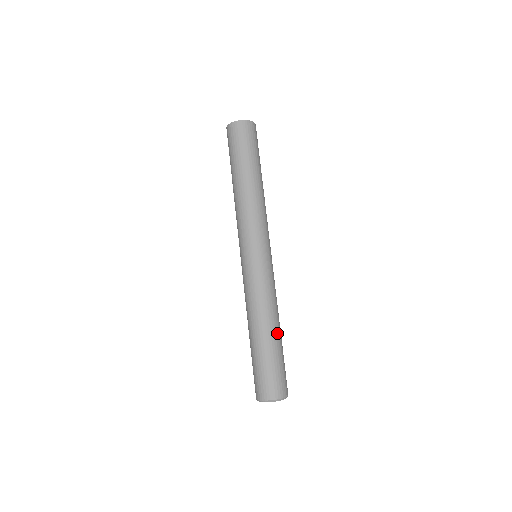
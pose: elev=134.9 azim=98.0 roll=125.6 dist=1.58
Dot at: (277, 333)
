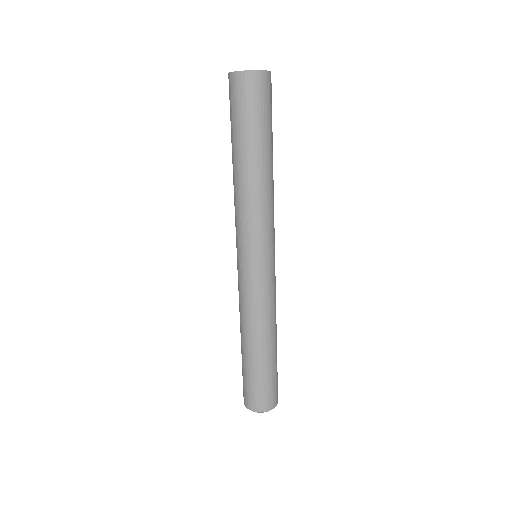
Dot at: (273, 347)
